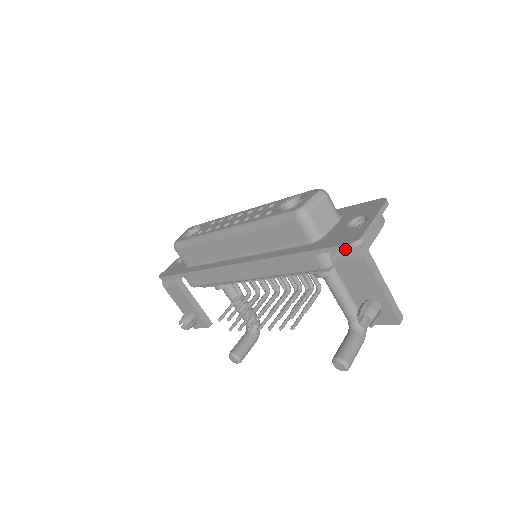
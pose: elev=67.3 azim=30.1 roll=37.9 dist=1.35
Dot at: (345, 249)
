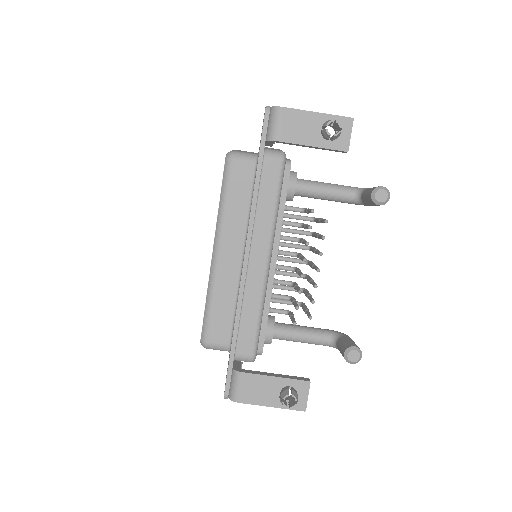
Dot at: (270, 124)
